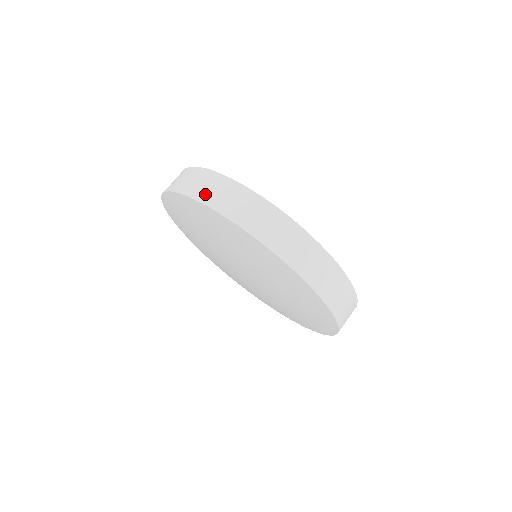
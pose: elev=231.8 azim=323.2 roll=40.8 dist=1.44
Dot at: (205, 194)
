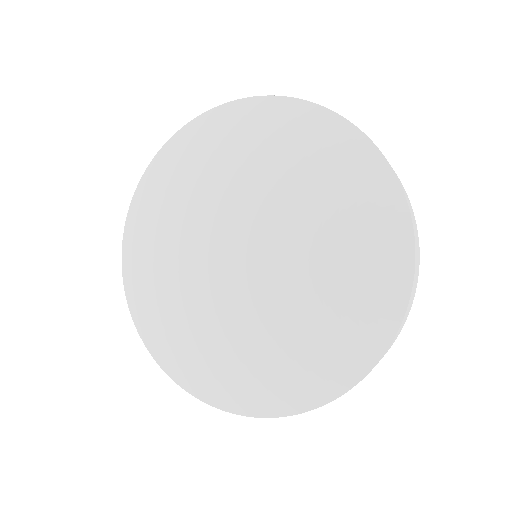
Dot at: occluded
